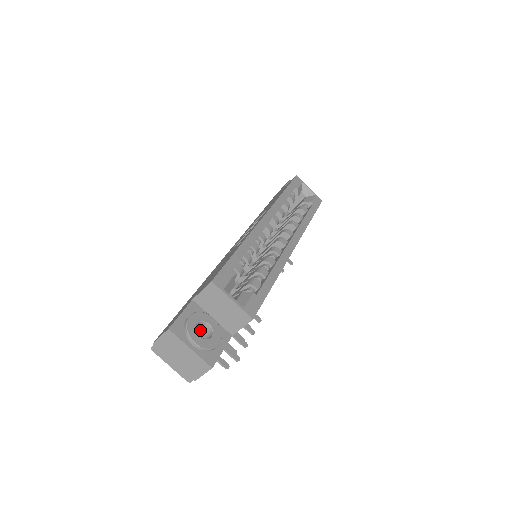
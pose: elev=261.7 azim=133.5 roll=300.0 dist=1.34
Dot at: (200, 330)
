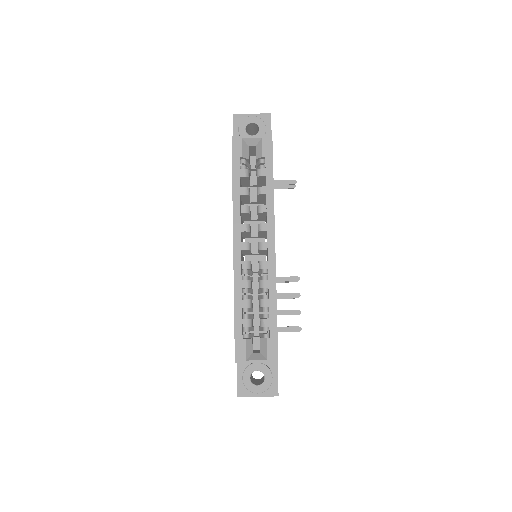
Dot at: occluded
